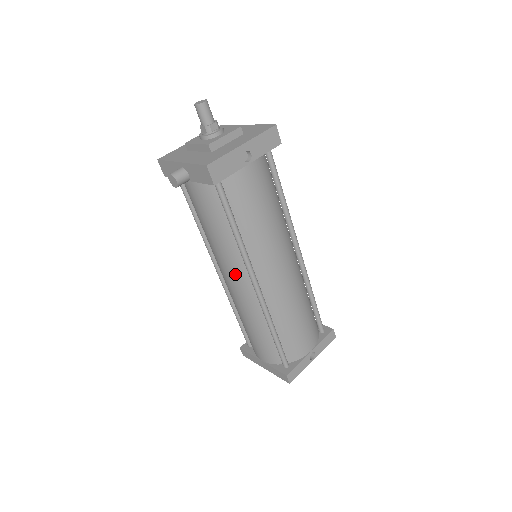
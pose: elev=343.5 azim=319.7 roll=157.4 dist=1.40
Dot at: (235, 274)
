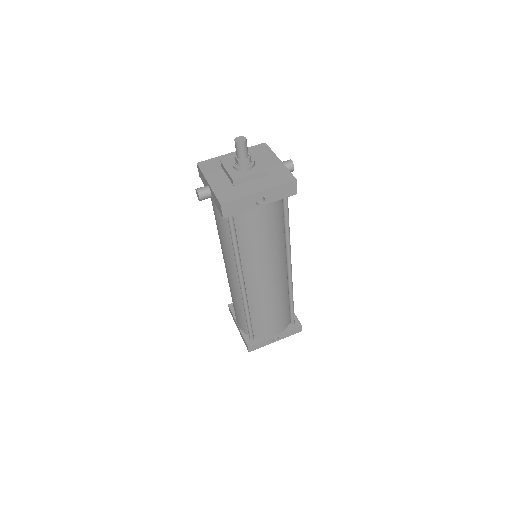
Dot at: (230, 269)
